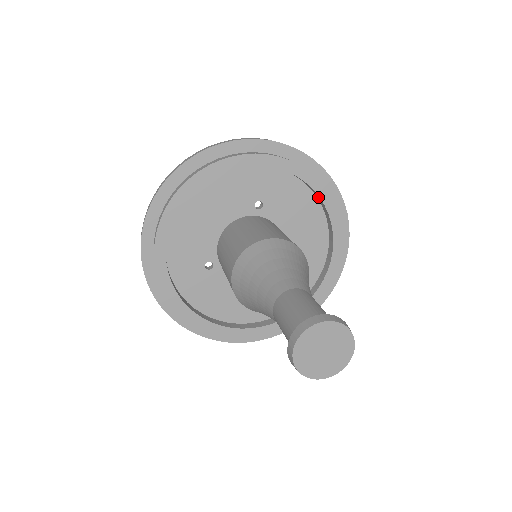
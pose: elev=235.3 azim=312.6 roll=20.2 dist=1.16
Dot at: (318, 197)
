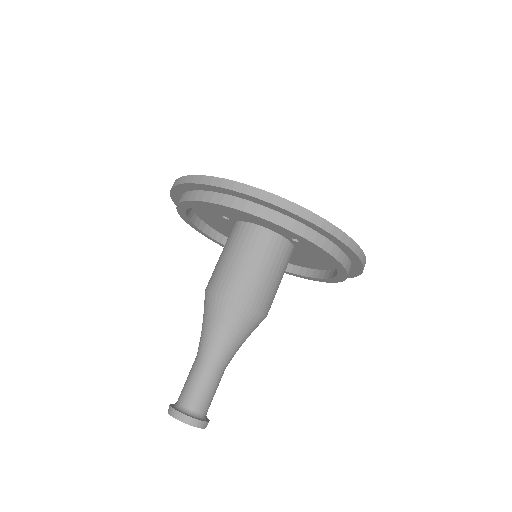
Dot at: occluded
